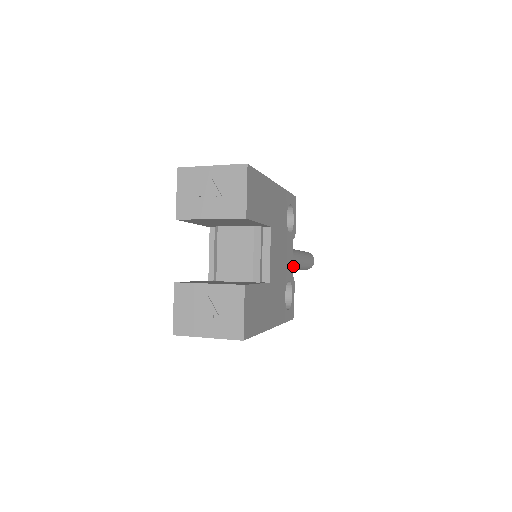
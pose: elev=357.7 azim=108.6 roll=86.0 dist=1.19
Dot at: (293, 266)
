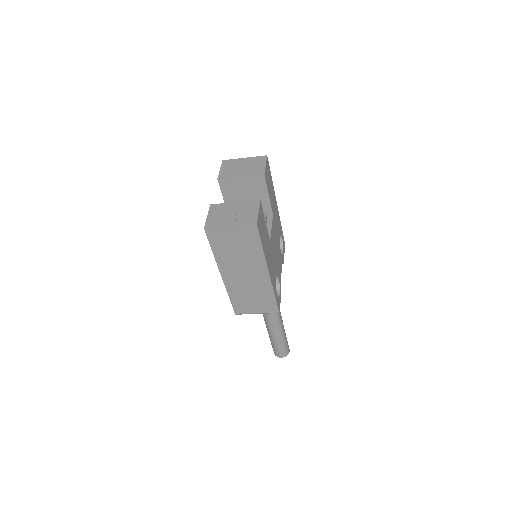
Dot at: (276, 314)
